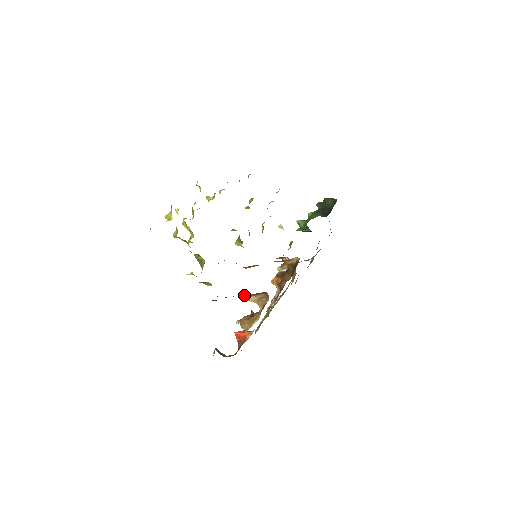
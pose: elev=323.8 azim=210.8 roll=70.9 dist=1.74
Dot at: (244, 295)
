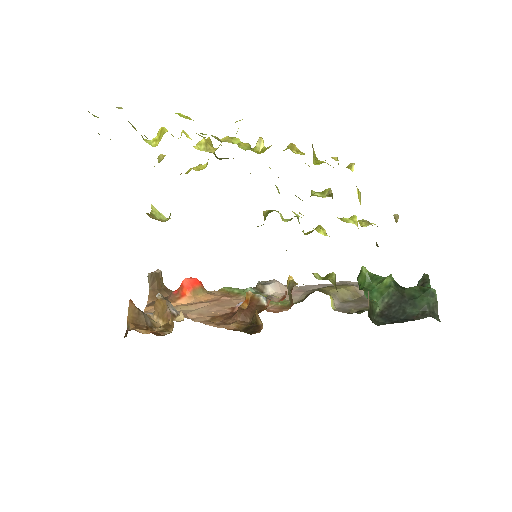
Dot at: occluded
